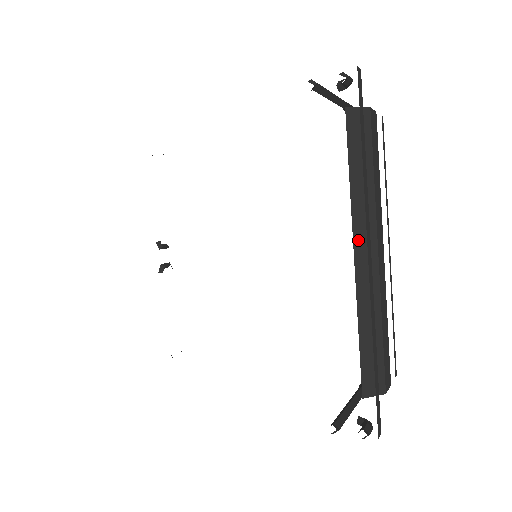
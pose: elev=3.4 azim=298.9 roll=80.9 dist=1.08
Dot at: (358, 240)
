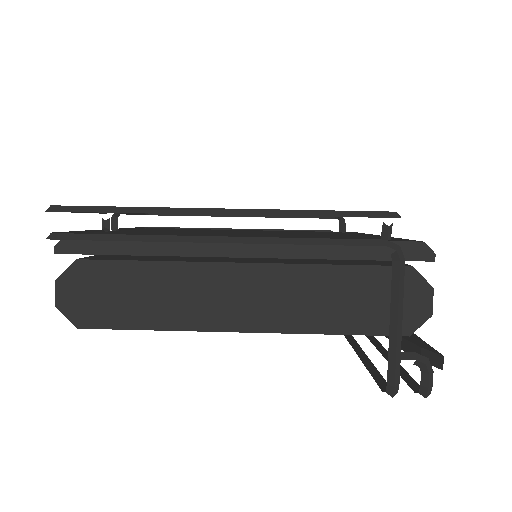
Dot at: occluded
